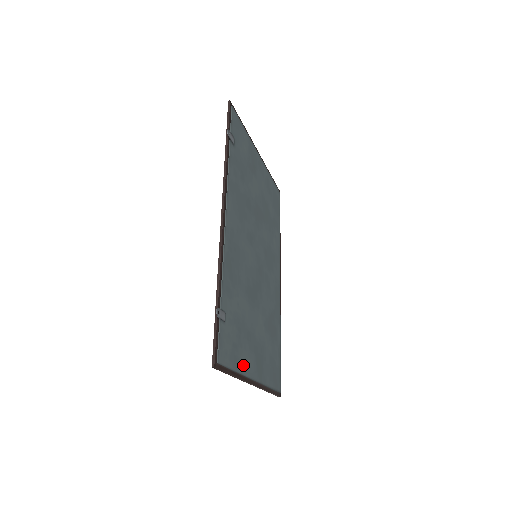
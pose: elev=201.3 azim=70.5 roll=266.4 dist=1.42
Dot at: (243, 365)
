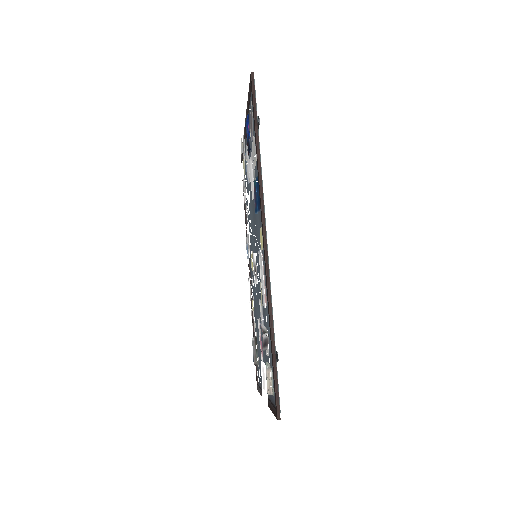
Dot at: occluded
